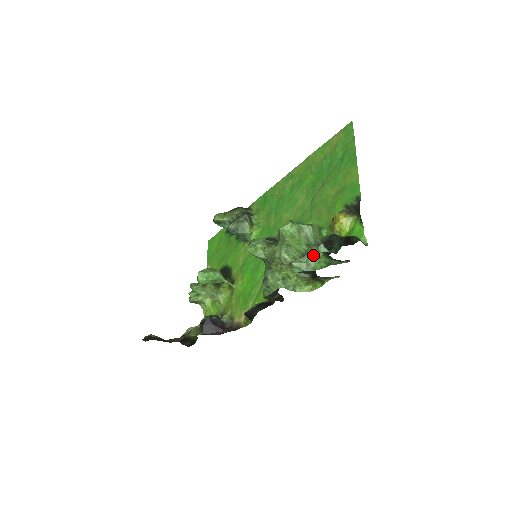
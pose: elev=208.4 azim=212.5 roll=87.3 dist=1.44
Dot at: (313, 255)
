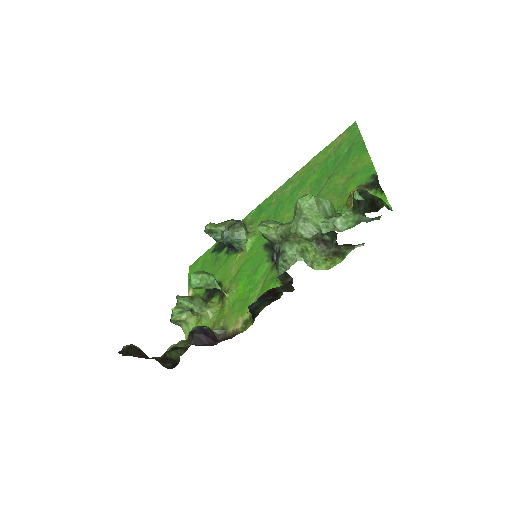
Dot at: (340, 216)
